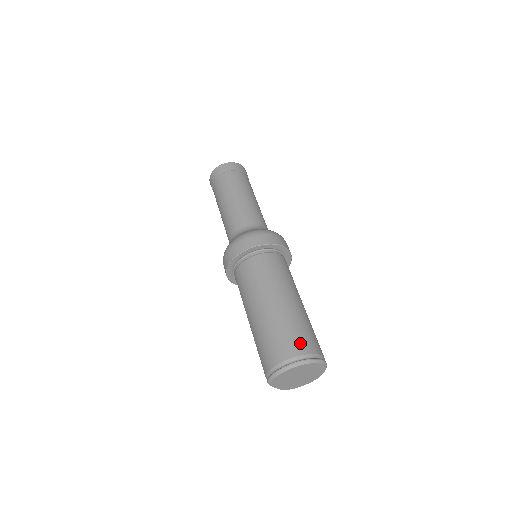
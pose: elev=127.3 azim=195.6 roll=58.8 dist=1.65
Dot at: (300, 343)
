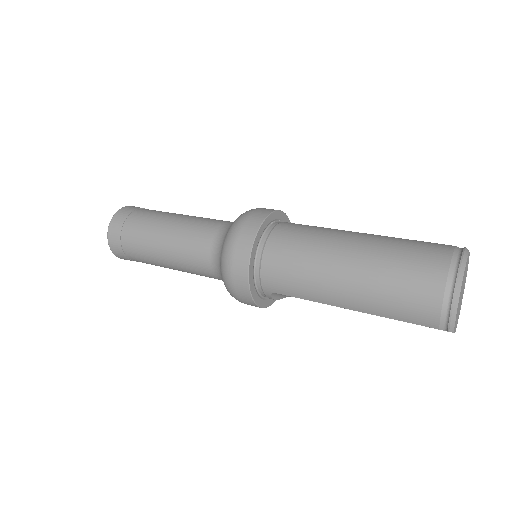
Dot at: (432, 252)
